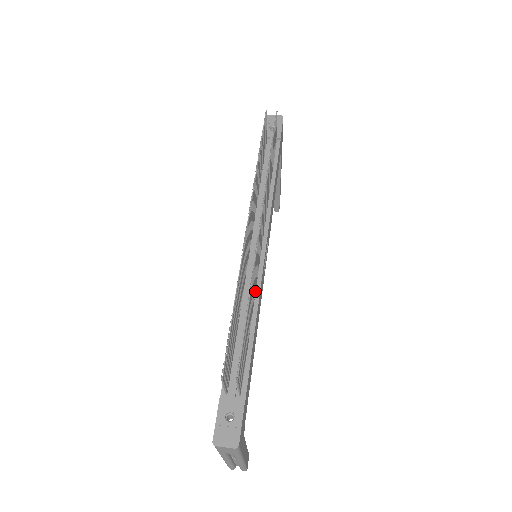
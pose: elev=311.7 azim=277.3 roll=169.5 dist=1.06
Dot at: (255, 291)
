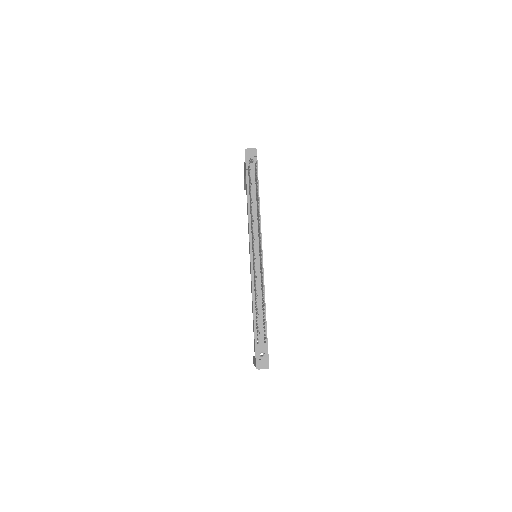
Dot at: (261, 283)
